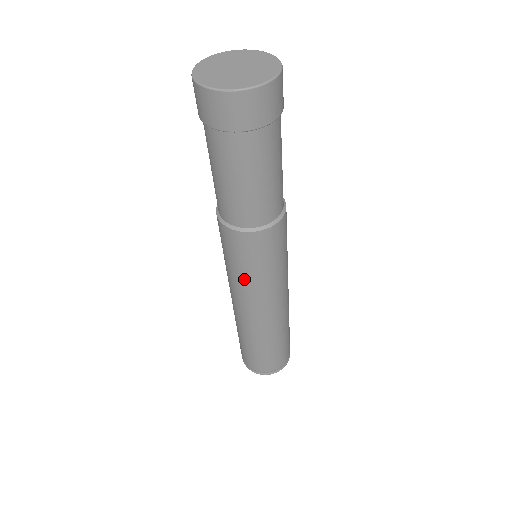
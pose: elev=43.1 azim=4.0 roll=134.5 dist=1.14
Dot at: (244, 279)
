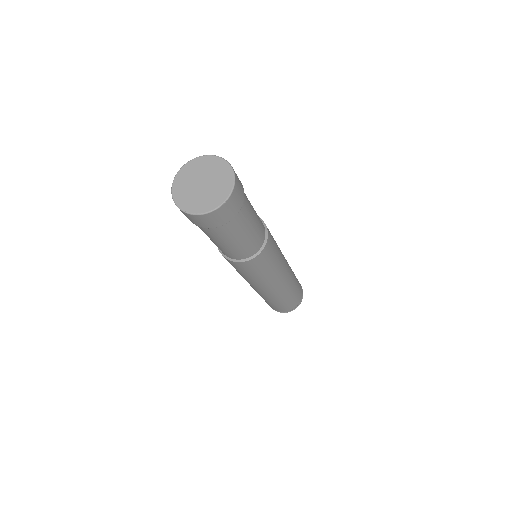
Dot at: (268, 275)
